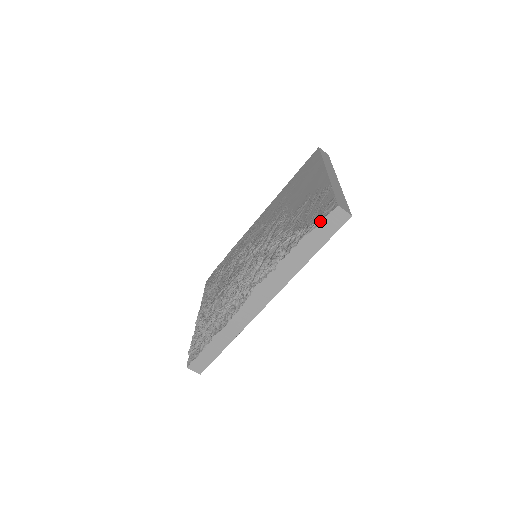
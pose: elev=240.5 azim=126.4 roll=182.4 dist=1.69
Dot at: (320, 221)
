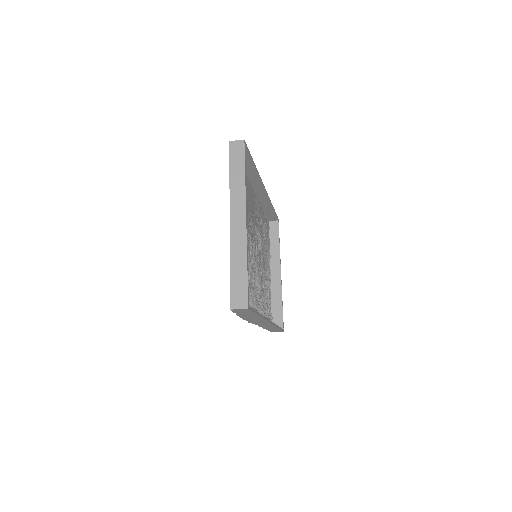
Dot at: occluded
